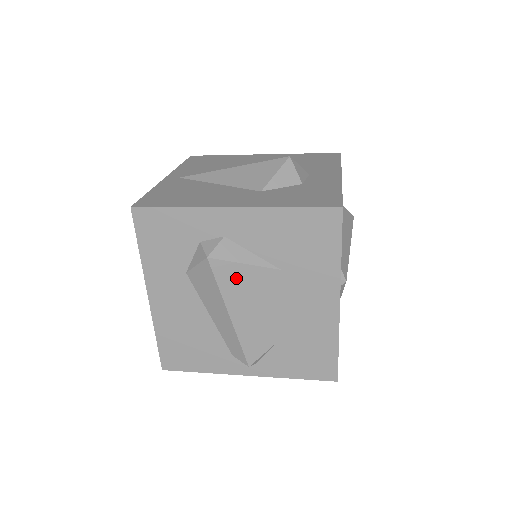
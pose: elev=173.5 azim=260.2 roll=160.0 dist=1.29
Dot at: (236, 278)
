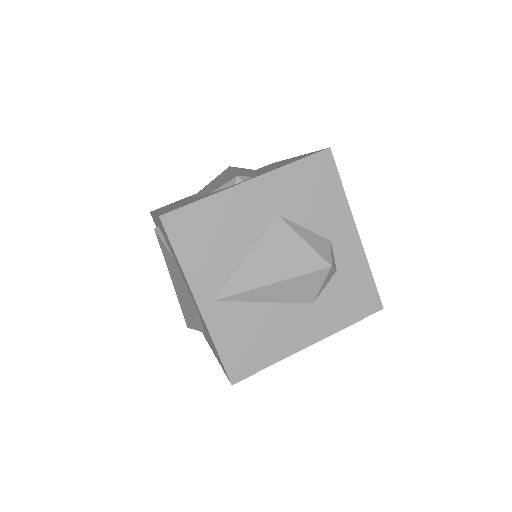
Dot at: occluded
